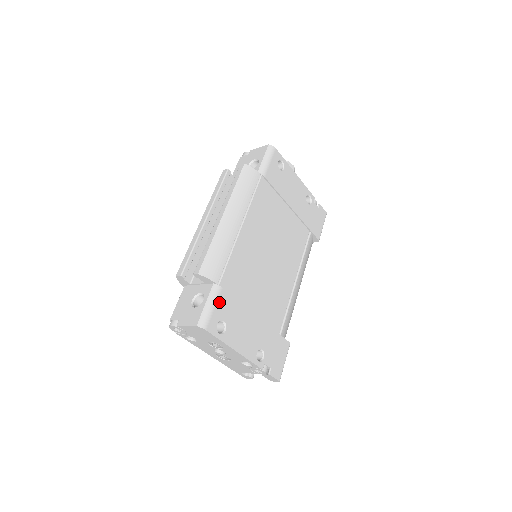
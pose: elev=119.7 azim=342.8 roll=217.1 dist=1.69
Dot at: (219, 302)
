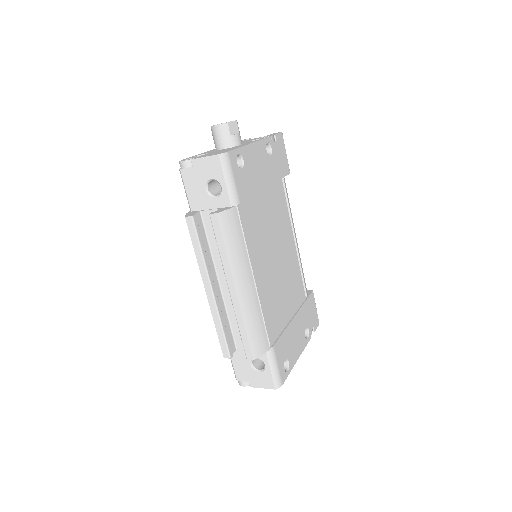
Dot at: (277, 357)
